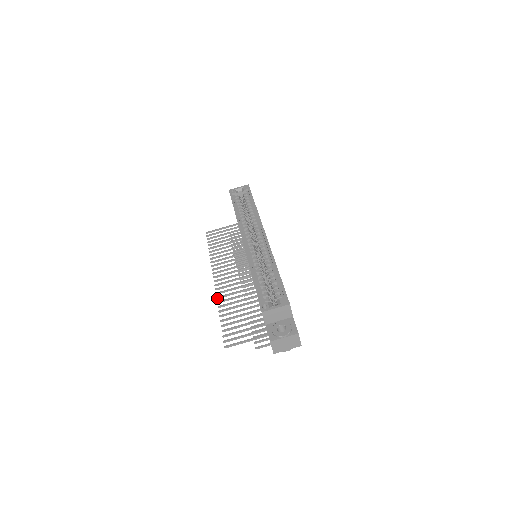
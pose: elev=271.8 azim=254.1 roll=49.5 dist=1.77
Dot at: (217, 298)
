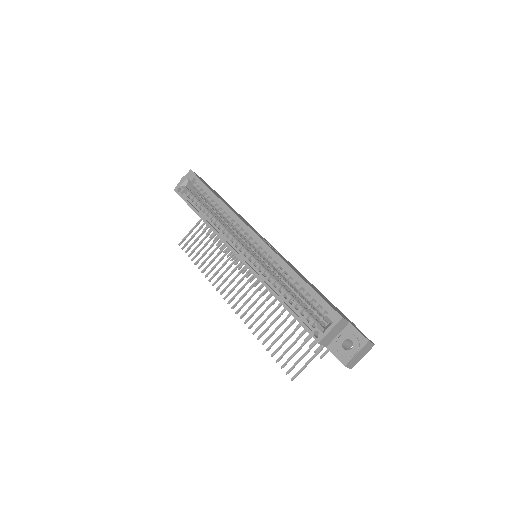
Dot at: (245, 323)
